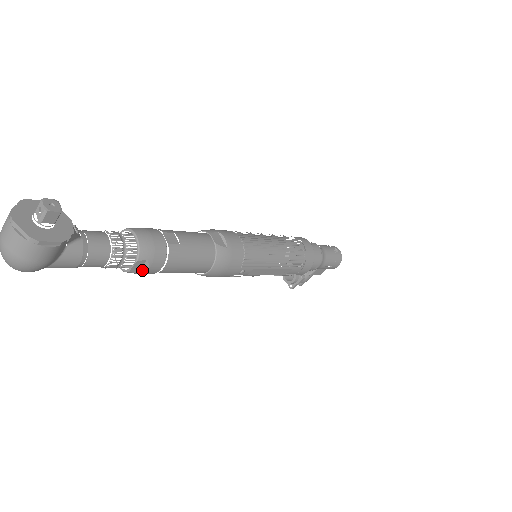
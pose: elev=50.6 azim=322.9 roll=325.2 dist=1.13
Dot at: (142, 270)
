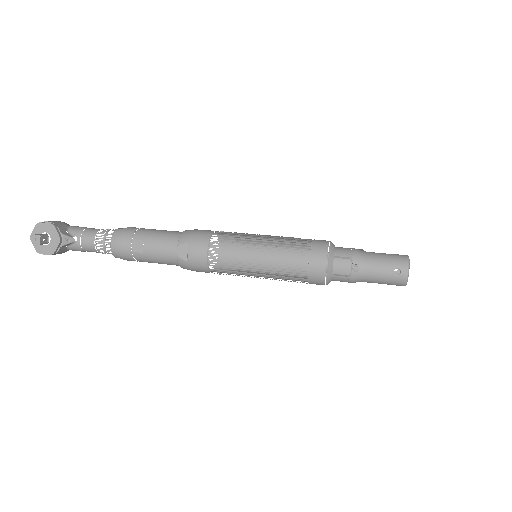
Dot at: occluded
